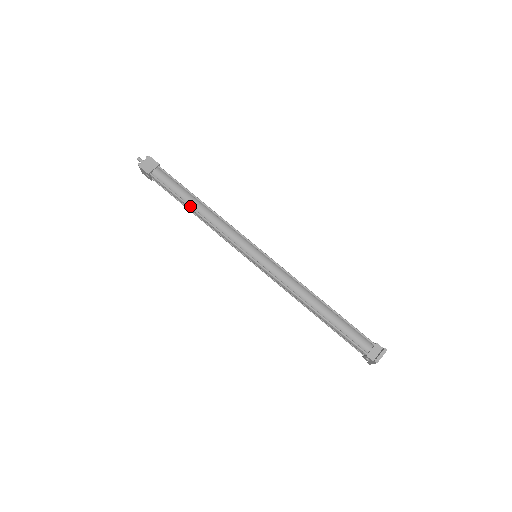
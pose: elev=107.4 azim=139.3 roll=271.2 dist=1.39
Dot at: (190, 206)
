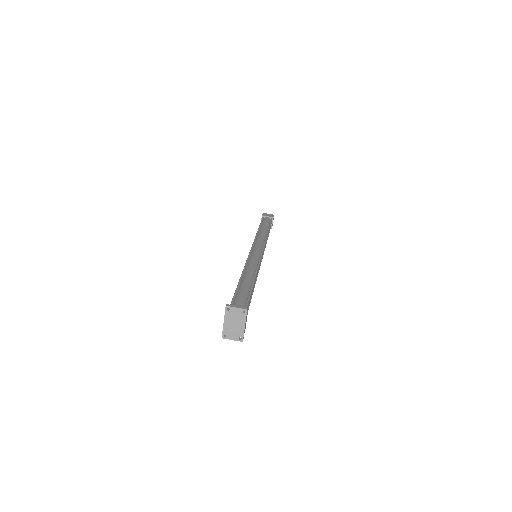
Dot at: (260, 228)
